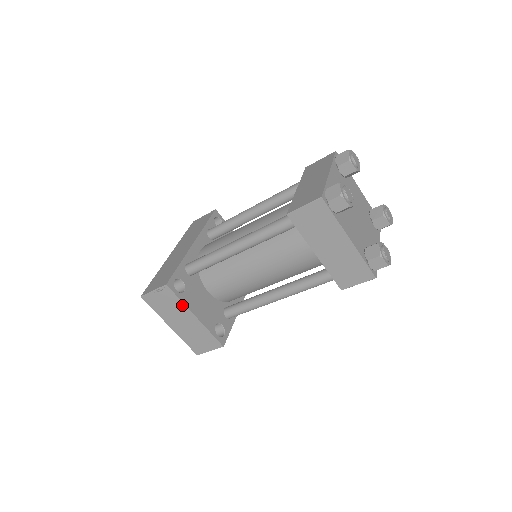
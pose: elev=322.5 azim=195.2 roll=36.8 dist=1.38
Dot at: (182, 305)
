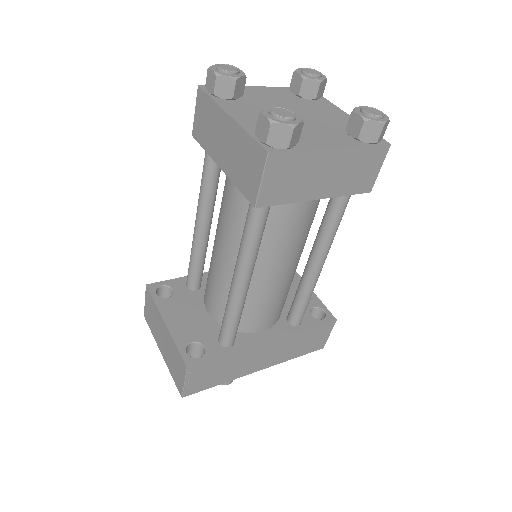
Dot at: (157, 309)
